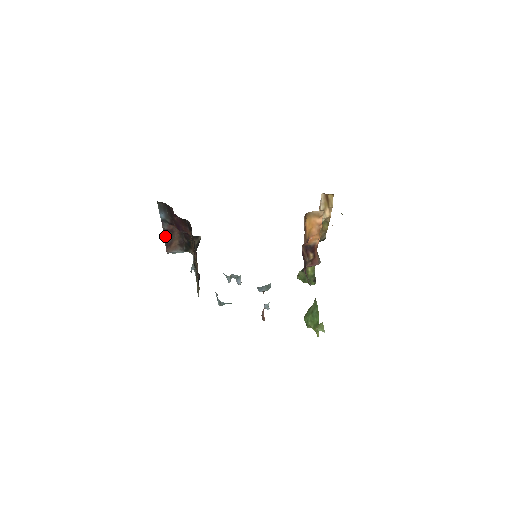
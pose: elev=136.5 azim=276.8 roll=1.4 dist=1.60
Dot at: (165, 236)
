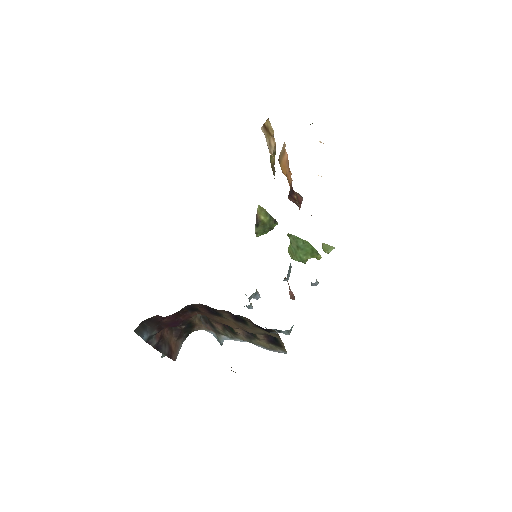
Dot at: (160, 350)
